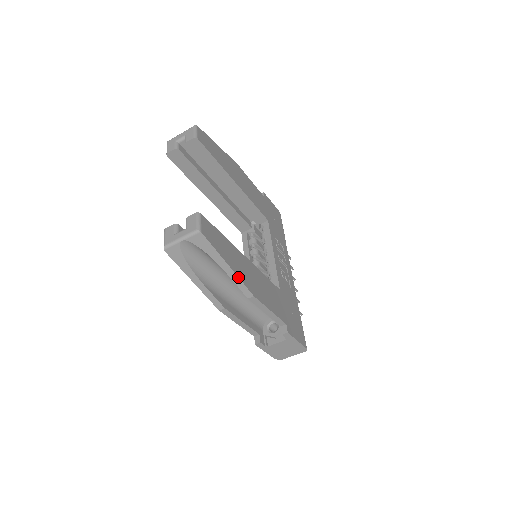
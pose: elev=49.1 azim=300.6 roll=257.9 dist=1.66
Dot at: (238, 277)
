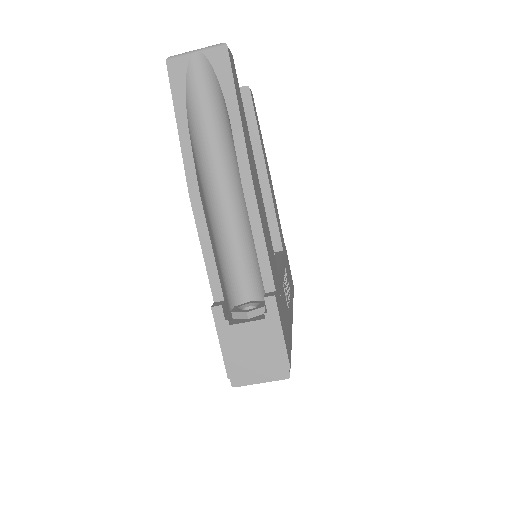
Dot at: (244, 136)
